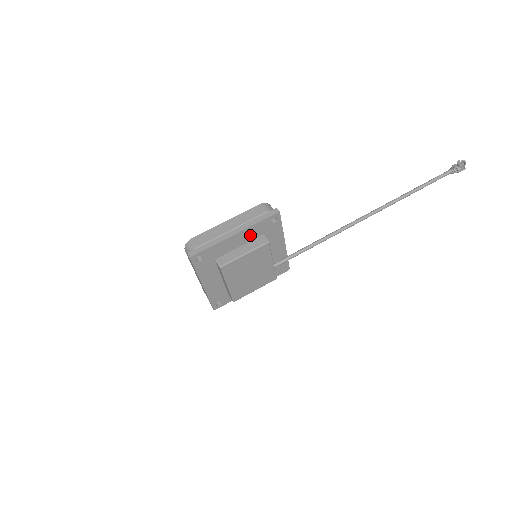
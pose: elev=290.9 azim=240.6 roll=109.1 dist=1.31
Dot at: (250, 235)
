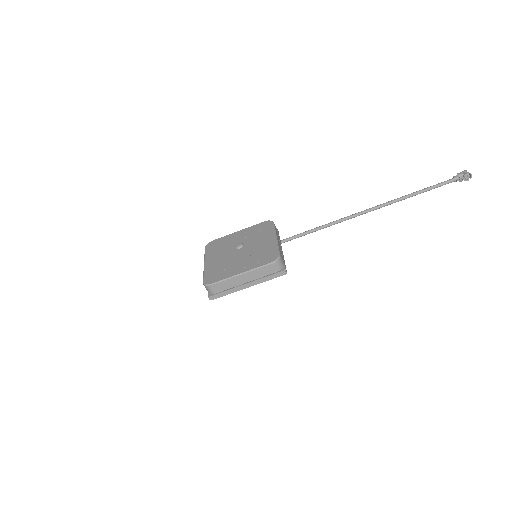
Dot at: occluded
